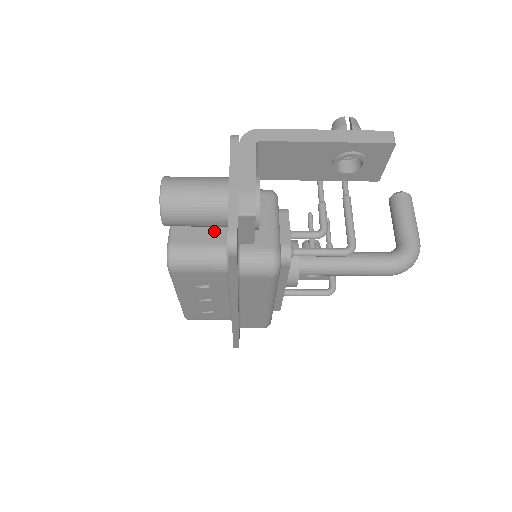
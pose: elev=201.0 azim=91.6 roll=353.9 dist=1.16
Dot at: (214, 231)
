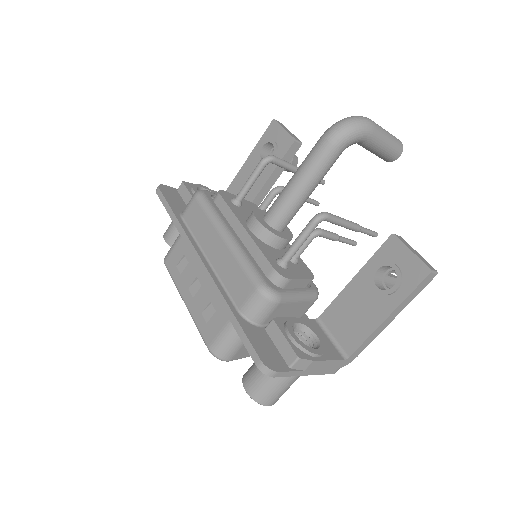
Dot at: occluded
